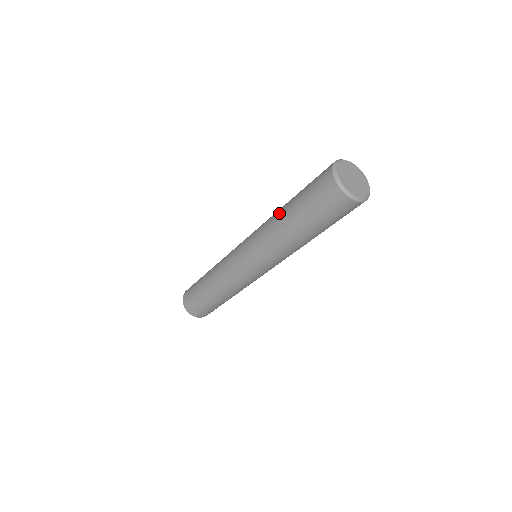
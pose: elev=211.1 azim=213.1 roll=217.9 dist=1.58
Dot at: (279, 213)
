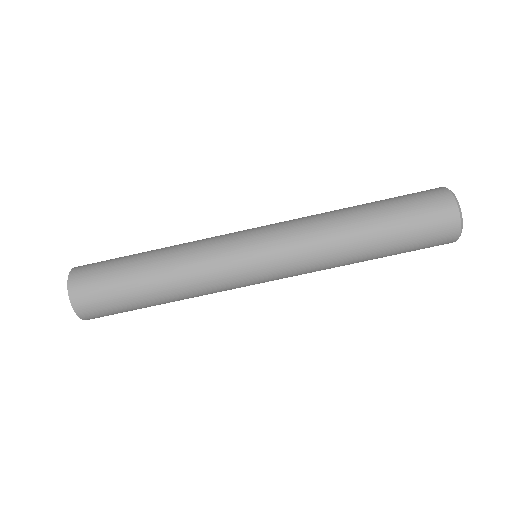
Dot at: occluded
